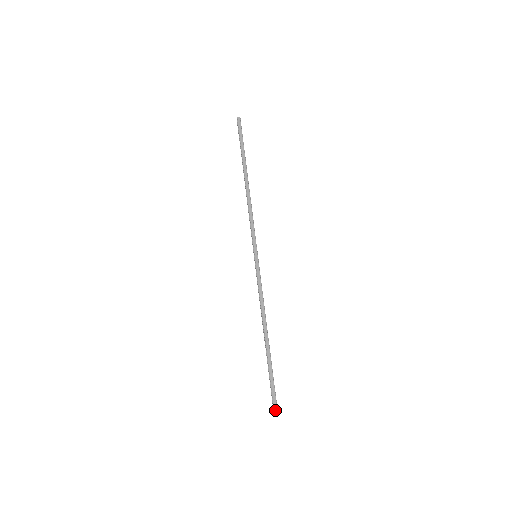
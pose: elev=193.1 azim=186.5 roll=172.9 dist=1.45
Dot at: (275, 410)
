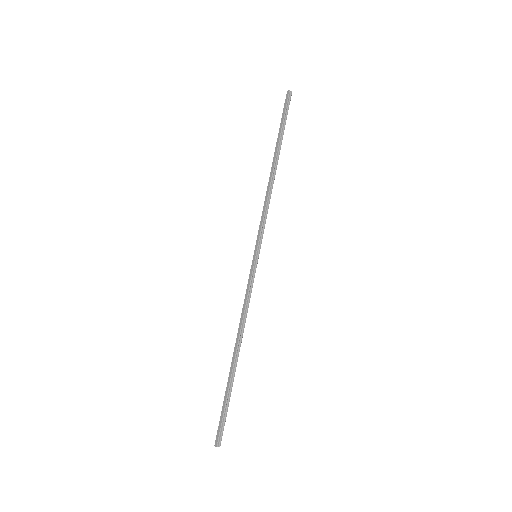
Dot at: (216, 439)
